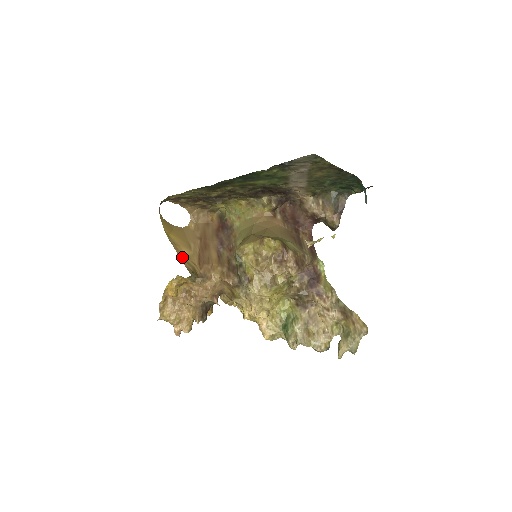
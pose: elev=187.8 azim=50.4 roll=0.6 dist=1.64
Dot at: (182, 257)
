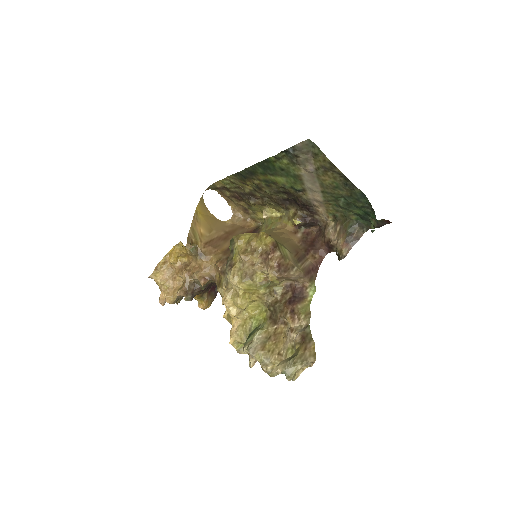
Dot at: (193, 229)
